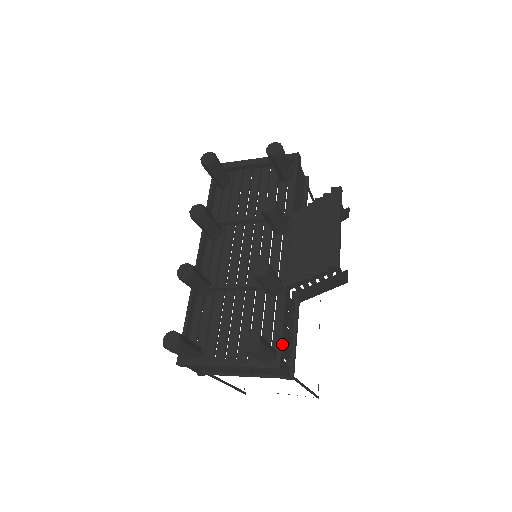
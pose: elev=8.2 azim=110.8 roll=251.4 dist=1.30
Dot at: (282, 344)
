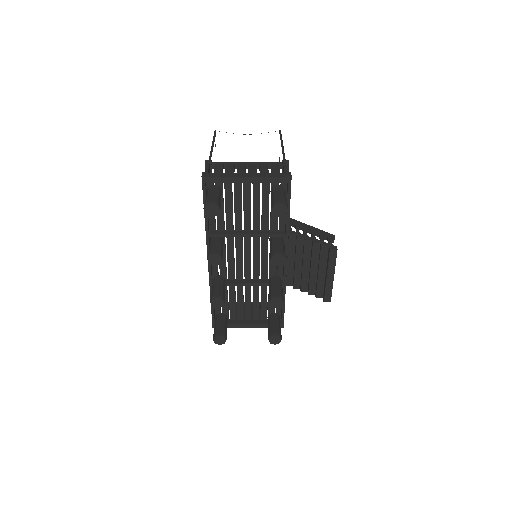
Dot at: occluded
